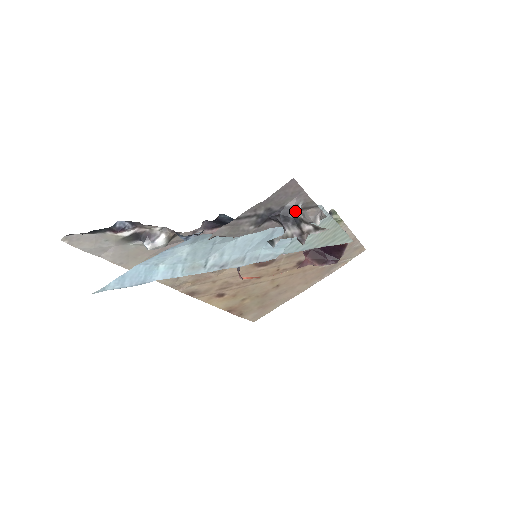
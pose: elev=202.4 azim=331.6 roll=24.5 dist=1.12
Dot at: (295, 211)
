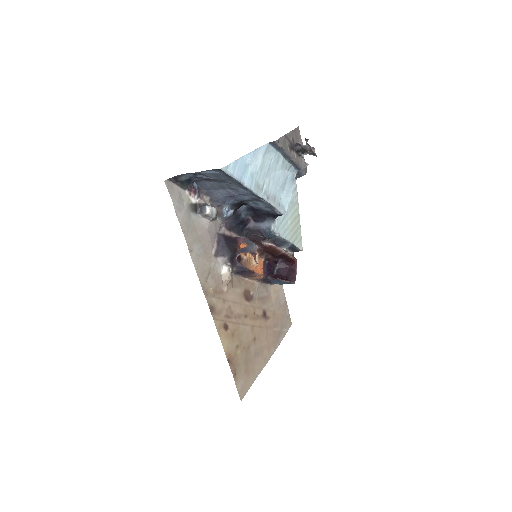
Dot at: occluded
